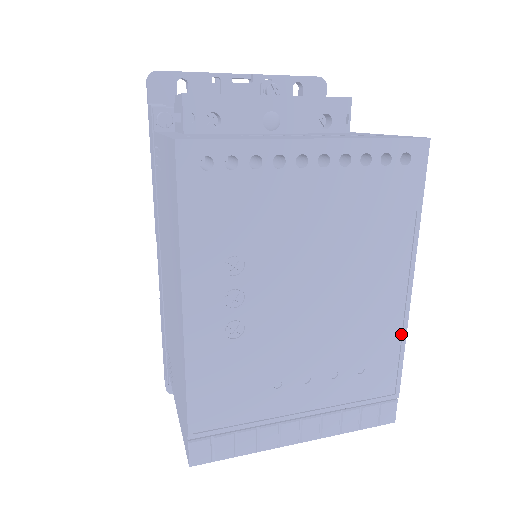
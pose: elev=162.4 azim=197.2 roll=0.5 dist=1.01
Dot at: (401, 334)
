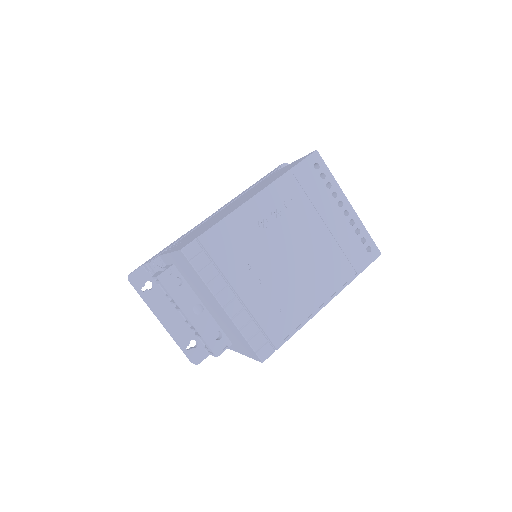
Dot at: (307, 318)
